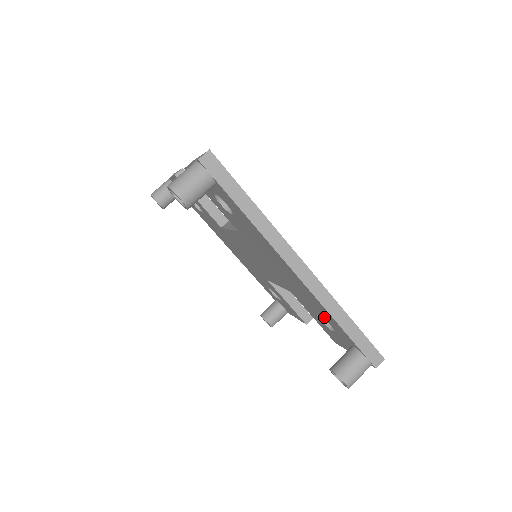
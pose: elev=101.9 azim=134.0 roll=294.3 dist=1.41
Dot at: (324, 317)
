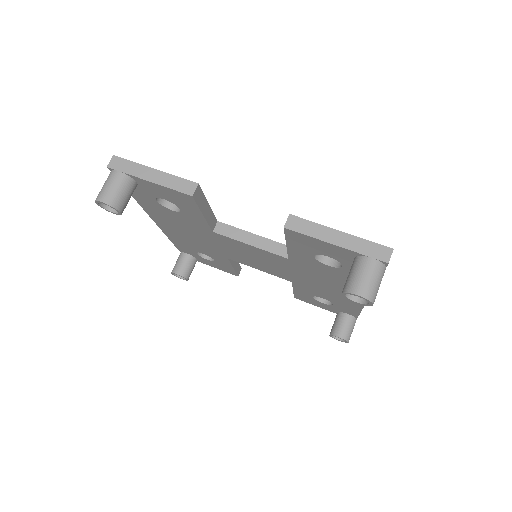
Dot at: (335, 303)
